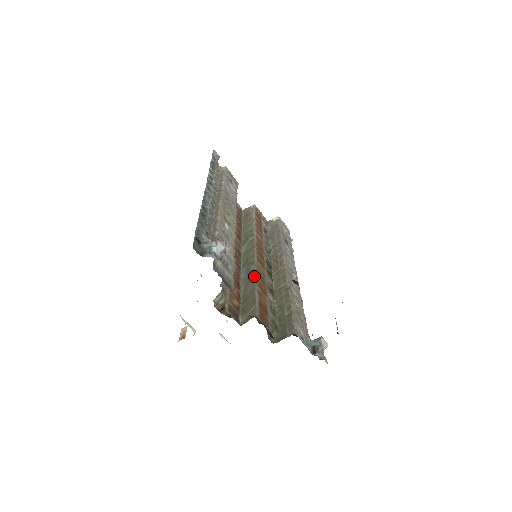
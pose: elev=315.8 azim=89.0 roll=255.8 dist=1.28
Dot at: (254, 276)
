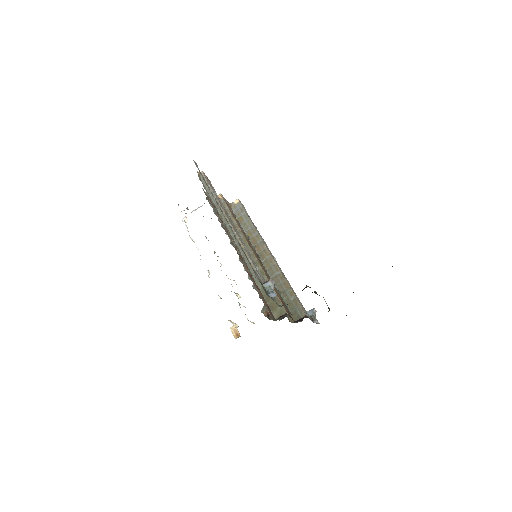
Dot at: (265, 277)
